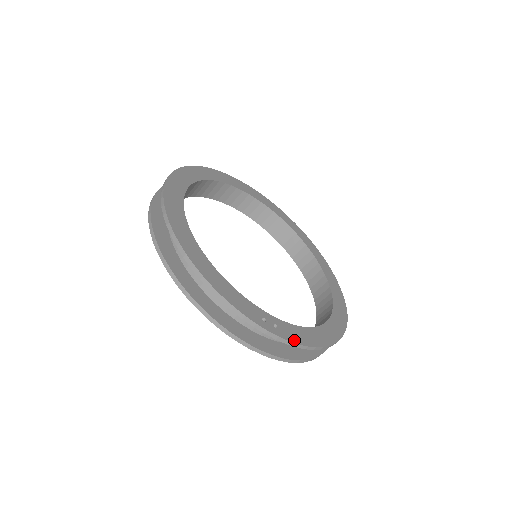
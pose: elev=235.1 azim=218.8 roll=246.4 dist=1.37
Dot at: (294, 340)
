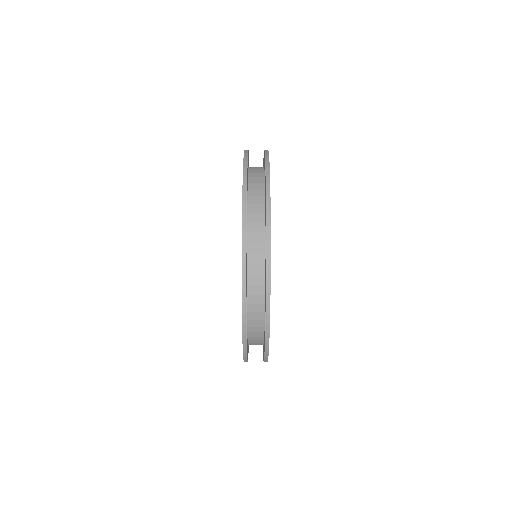
Dot at: occluded
